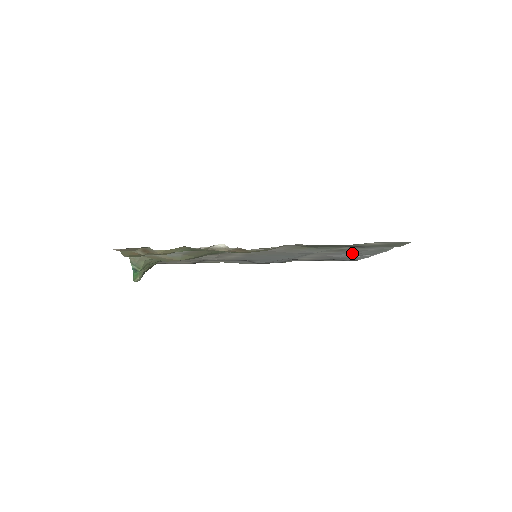
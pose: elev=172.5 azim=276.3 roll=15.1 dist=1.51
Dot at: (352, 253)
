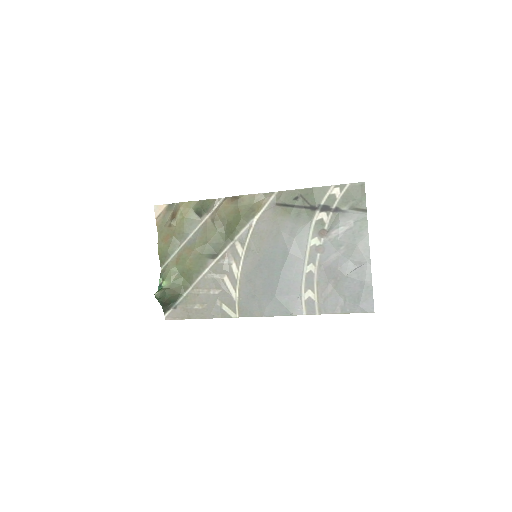
Dot at: (340, 246)
